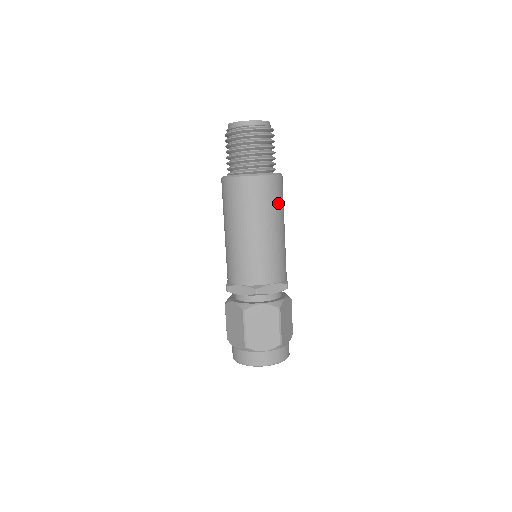
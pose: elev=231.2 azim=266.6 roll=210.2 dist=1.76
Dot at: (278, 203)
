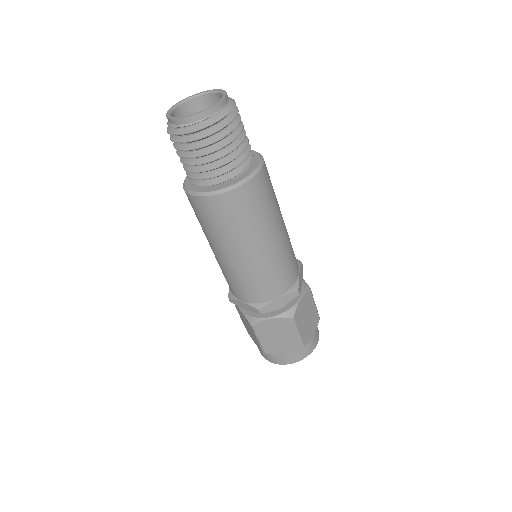
Dot at: (263, 211)
